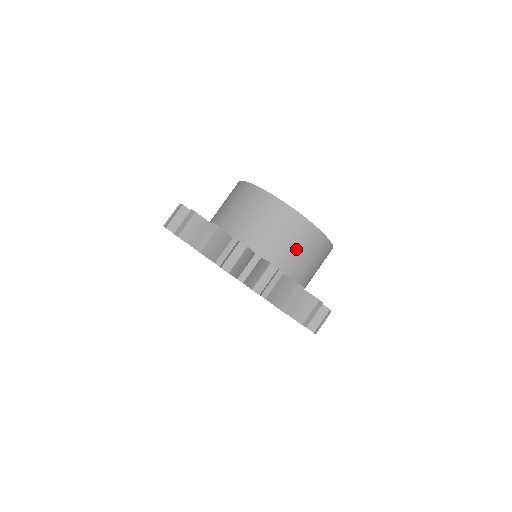
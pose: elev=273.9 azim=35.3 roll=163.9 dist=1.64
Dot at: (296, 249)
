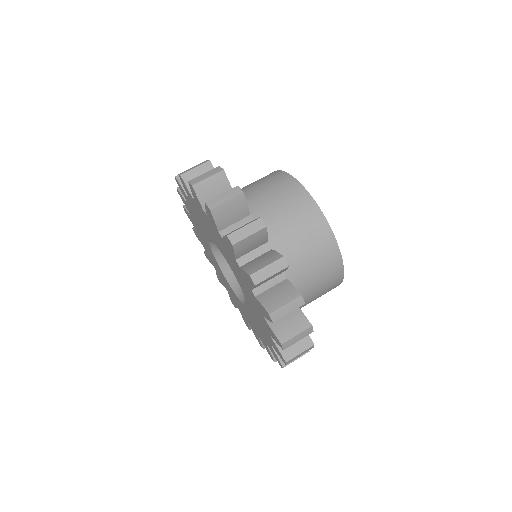
Dot at: (309, 261)
